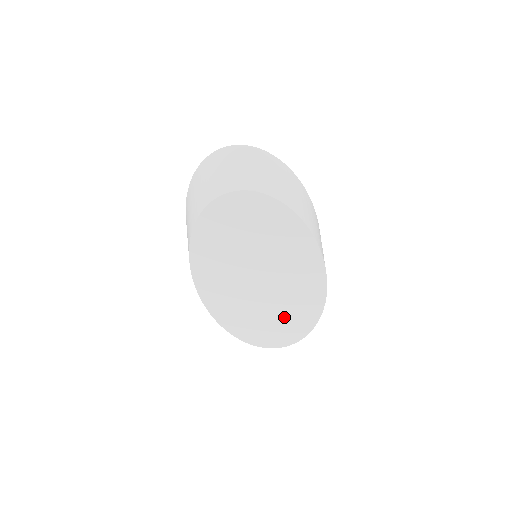
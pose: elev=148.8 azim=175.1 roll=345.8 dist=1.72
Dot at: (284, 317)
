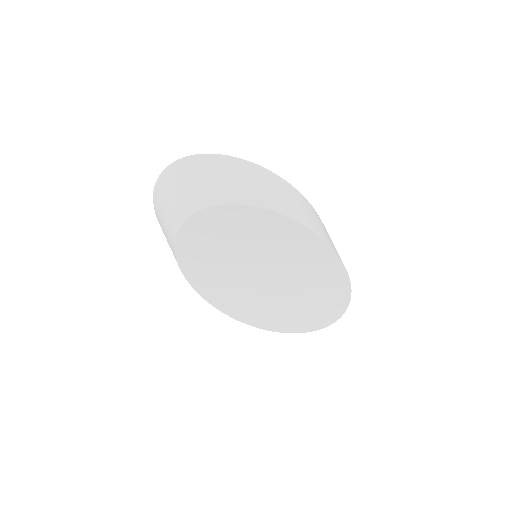
Dot at: (314, 302)
